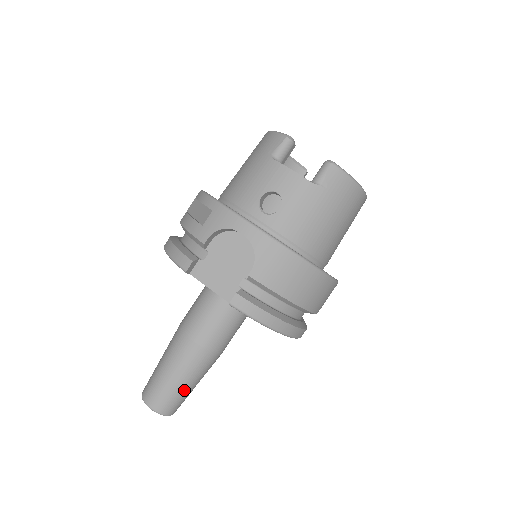
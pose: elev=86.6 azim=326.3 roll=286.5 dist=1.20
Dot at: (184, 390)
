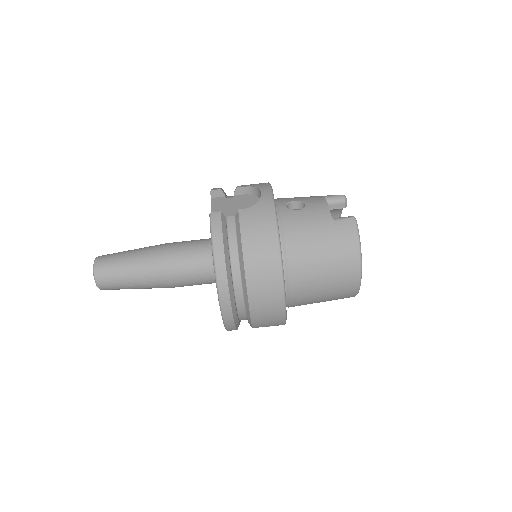
Dot at: (123, 271)
